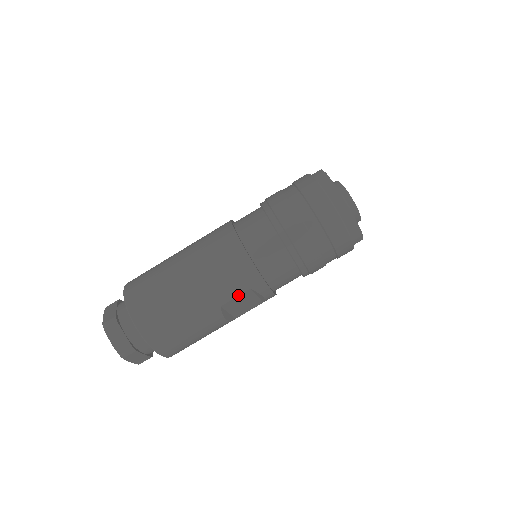
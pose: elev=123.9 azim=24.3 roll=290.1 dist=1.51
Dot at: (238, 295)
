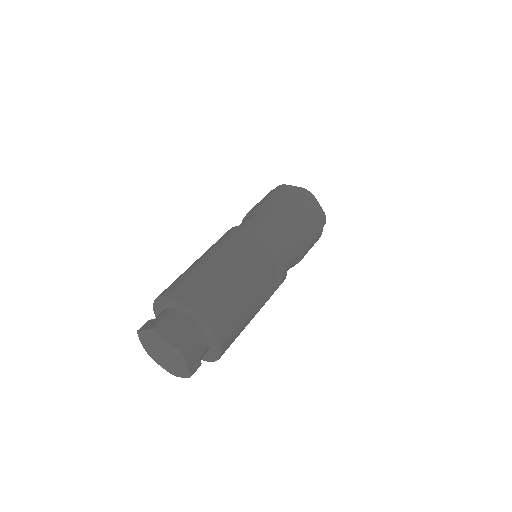
Dot at: (267, 267)
